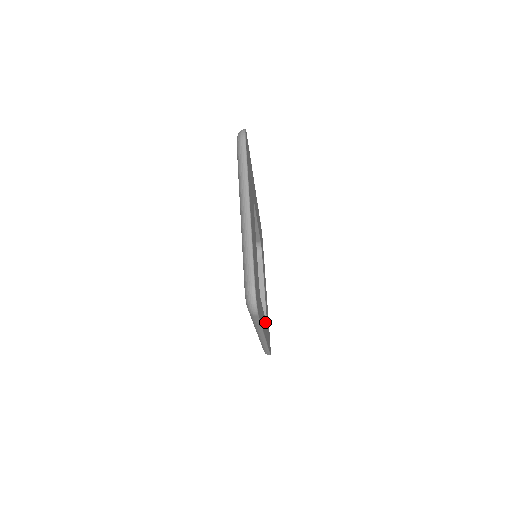
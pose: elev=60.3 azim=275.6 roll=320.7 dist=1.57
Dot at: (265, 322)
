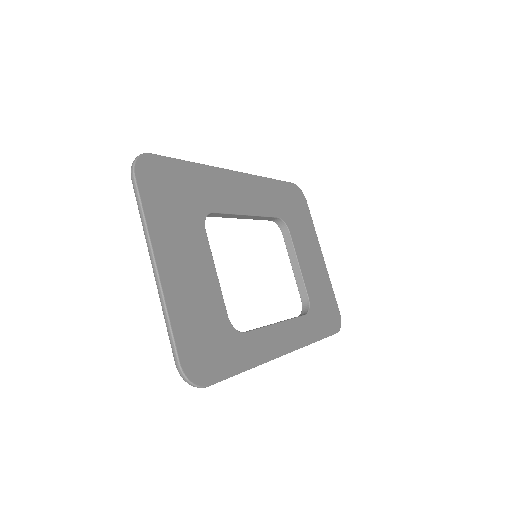
Dot at: (291, 326)
